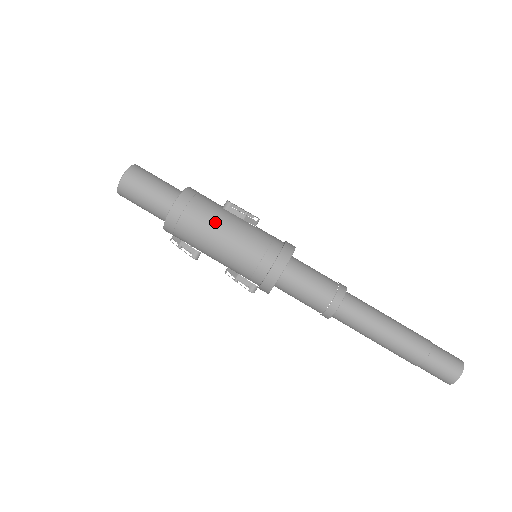
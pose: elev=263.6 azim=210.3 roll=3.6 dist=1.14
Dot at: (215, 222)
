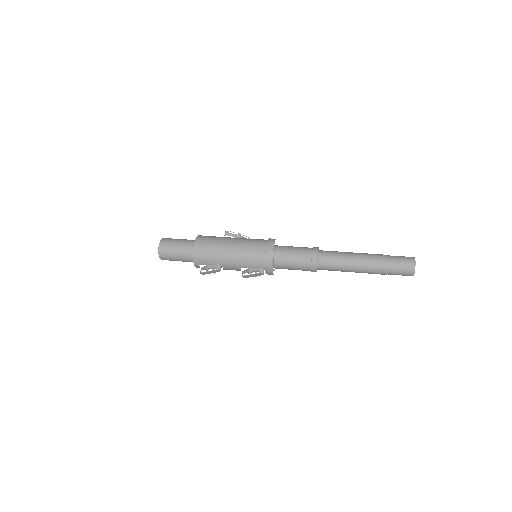
Dot at: (222, 241)
